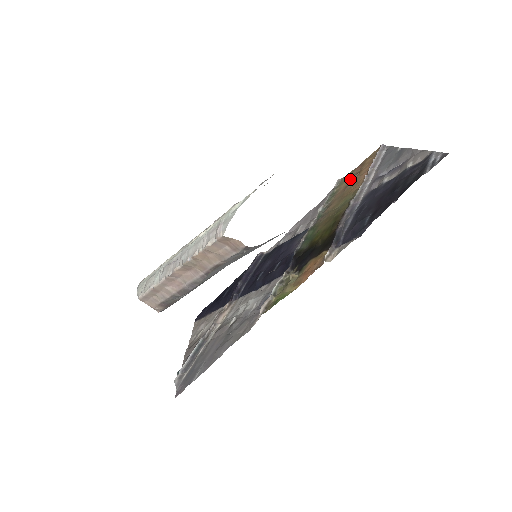
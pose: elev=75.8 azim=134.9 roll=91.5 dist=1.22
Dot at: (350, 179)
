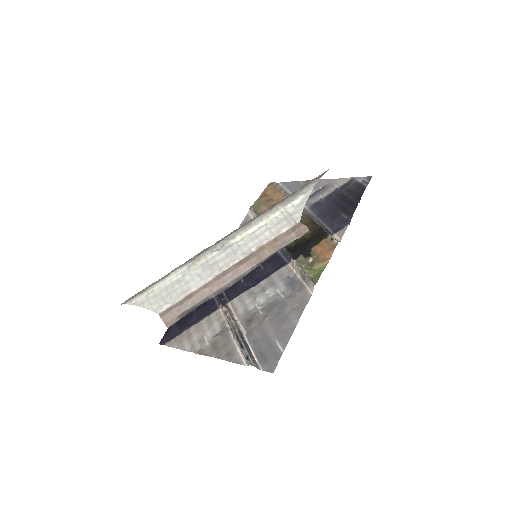
Dot at: (266, 204)
